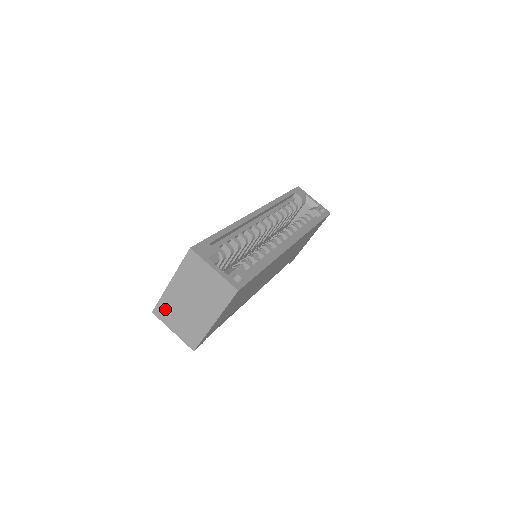
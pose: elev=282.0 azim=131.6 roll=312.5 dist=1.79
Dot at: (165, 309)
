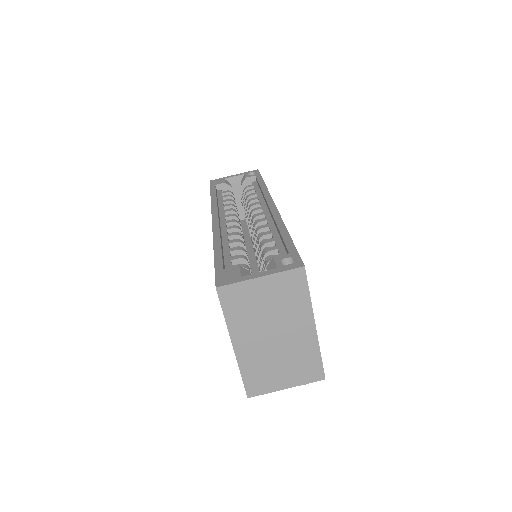
Dot at: (256, 378)
